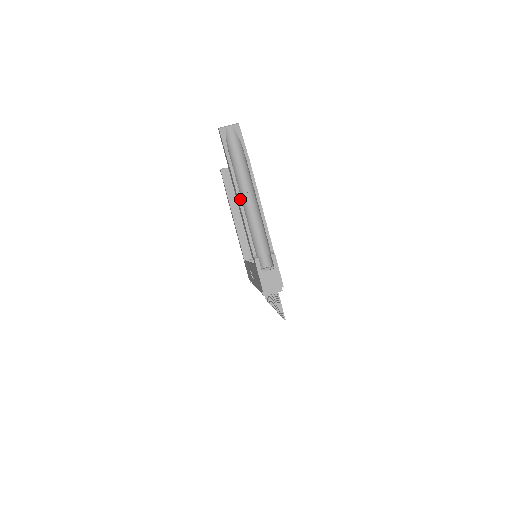
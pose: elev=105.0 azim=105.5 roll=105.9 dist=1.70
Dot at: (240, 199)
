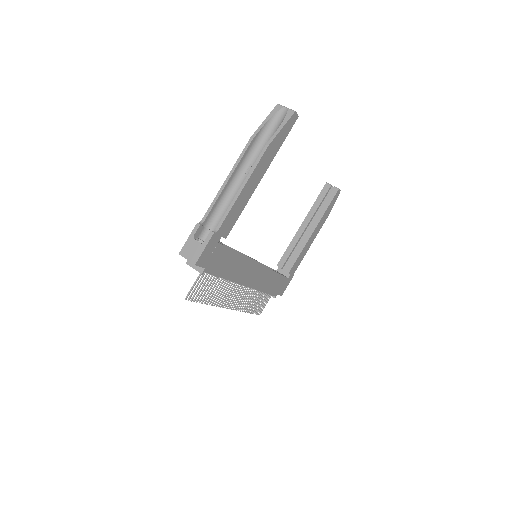
Dot at: (234, 169)
